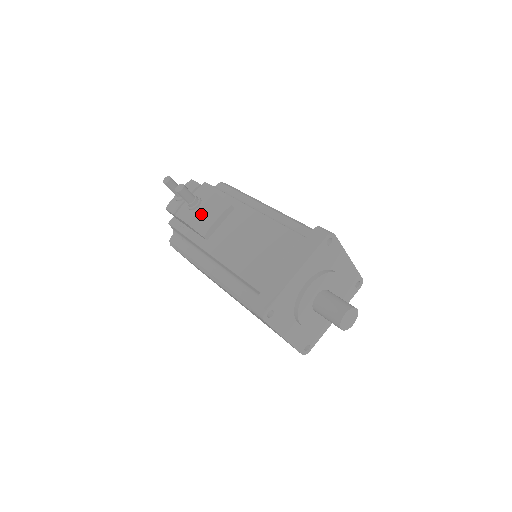
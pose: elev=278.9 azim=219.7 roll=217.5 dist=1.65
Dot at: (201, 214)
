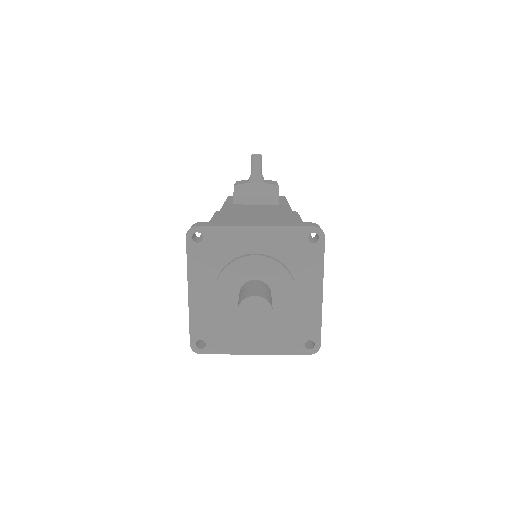
Dot at: (251, 186)
